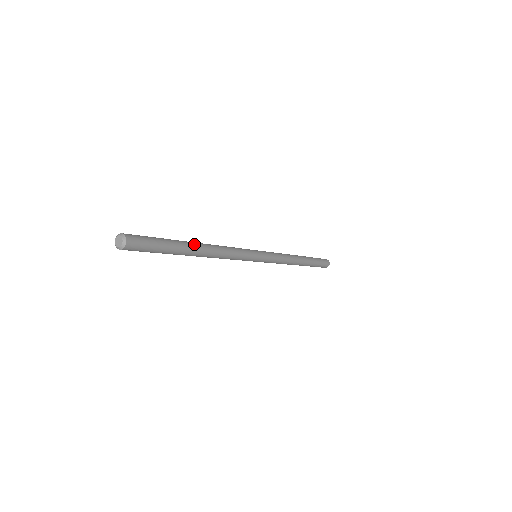
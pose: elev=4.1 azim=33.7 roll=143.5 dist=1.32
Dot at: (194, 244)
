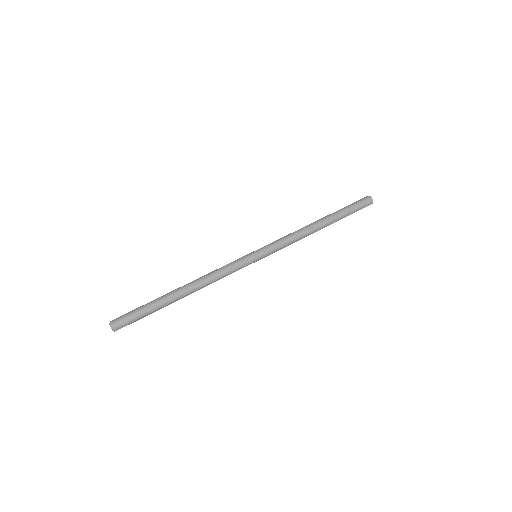
Dot at: (176, 293)
